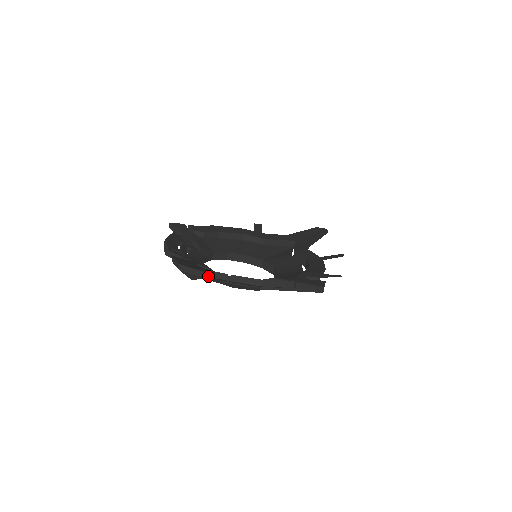
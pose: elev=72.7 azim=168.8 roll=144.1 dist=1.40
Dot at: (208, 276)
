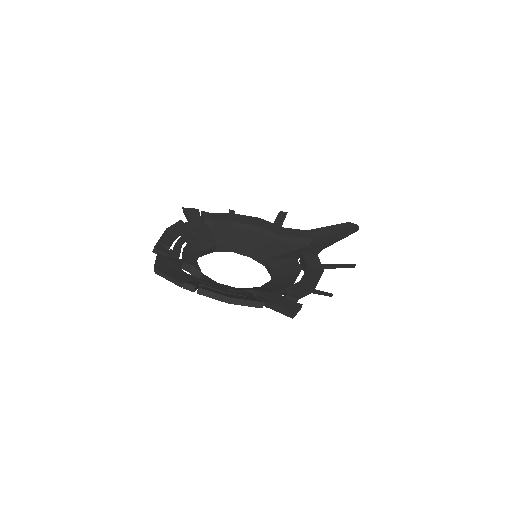
Dot at: (179, 284)
